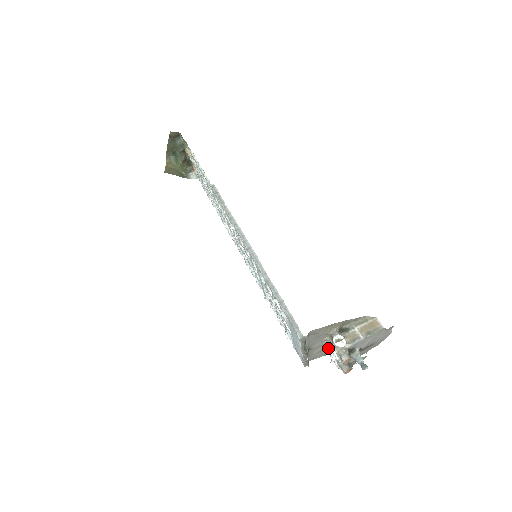
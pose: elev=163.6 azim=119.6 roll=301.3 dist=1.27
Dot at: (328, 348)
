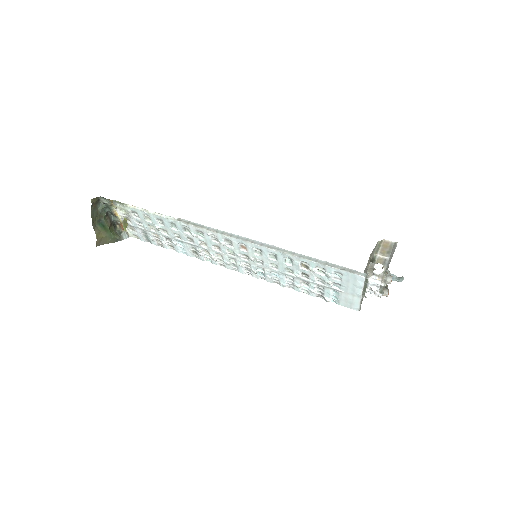
Dot at: occluded
